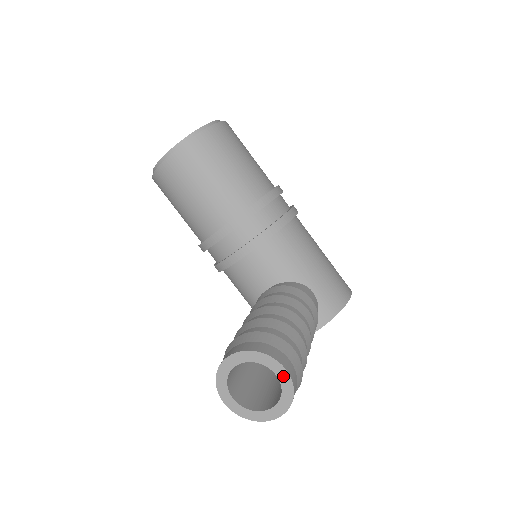
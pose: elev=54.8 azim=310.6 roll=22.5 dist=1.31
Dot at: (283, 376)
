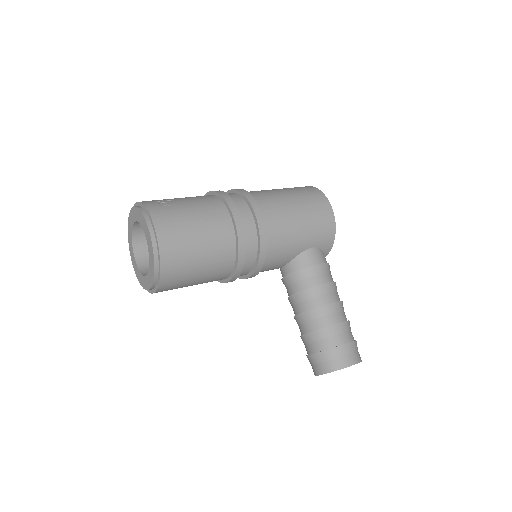
Dot at: occluded
